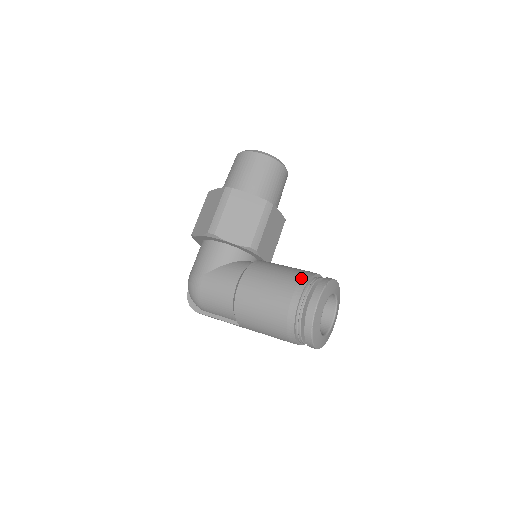
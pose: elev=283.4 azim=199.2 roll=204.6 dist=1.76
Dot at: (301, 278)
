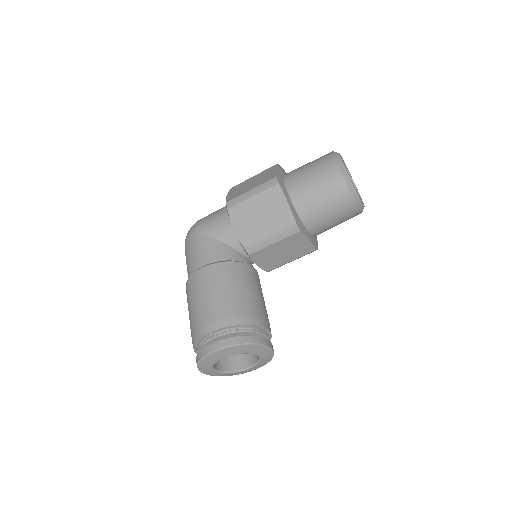
Dot at: (236, 317)
